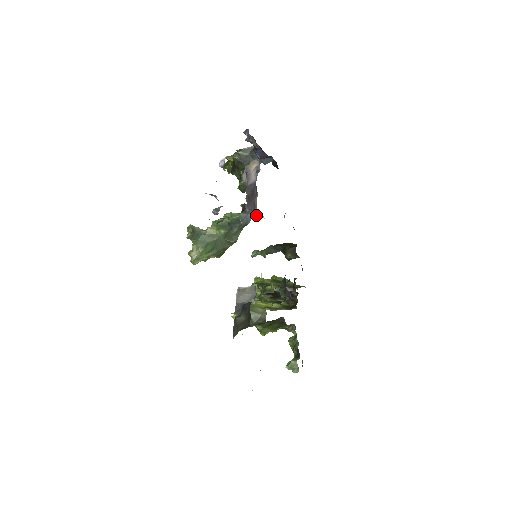
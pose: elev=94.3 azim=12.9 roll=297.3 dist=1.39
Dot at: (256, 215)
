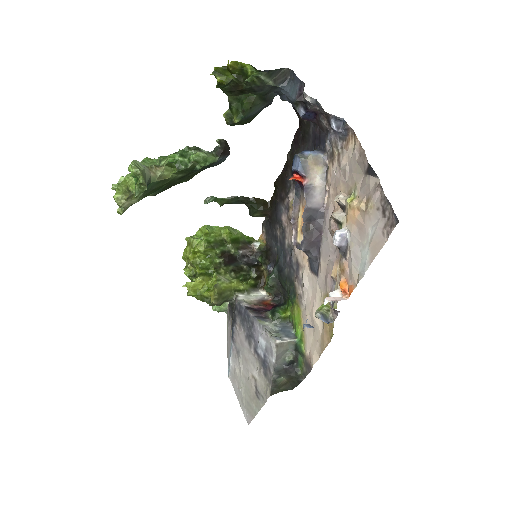
Dot at: (314, 261)
